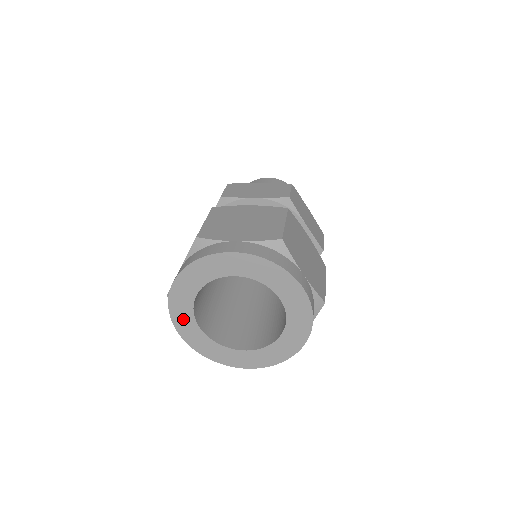
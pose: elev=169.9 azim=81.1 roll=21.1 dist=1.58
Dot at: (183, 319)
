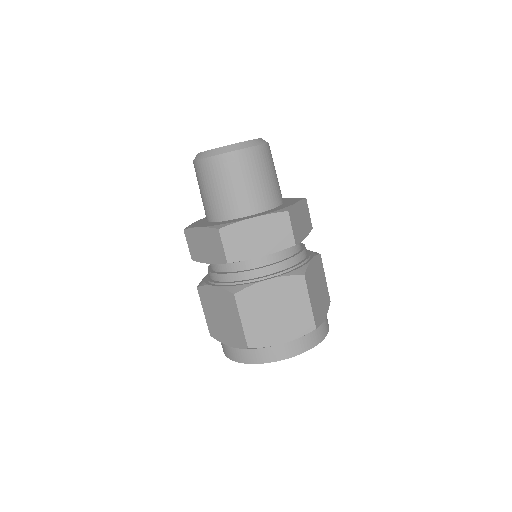
Dot at: occluded
